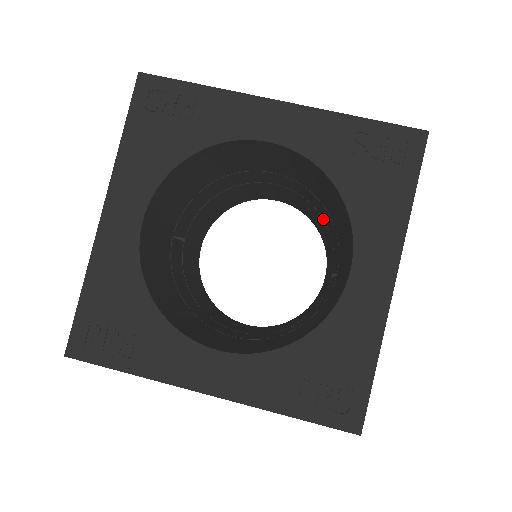
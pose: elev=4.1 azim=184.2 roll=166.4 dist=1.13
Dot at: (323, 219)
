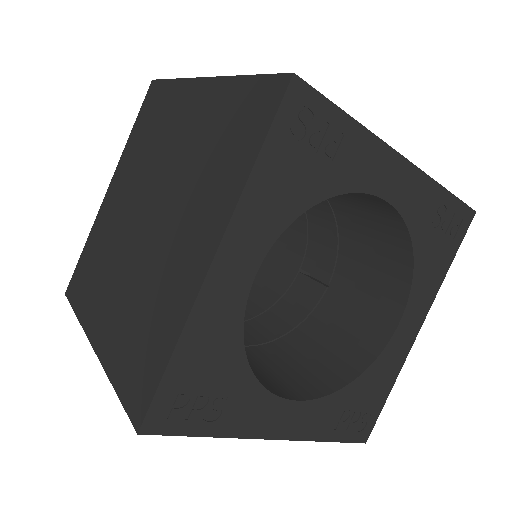
Dot at: (306, 216)
